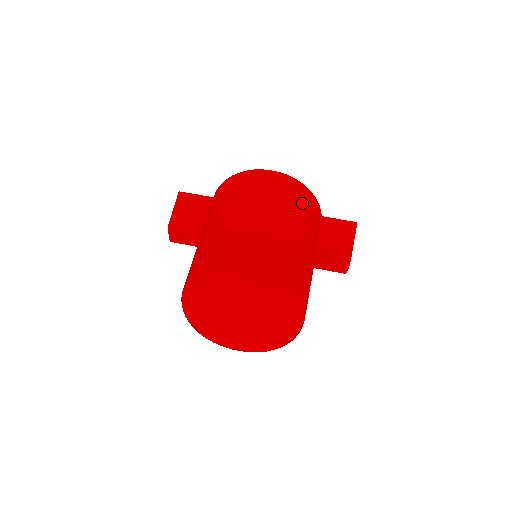
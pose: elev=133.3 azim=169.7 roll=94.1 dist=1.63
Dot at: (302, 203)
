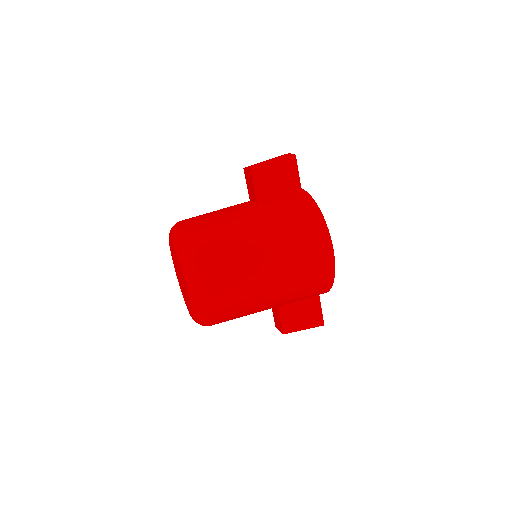
Dot at: (310, 289)
